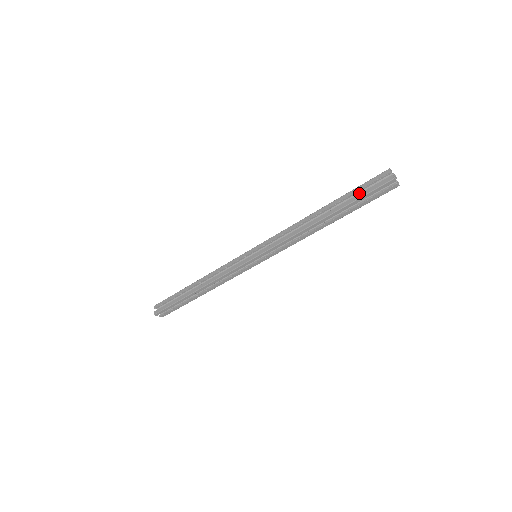
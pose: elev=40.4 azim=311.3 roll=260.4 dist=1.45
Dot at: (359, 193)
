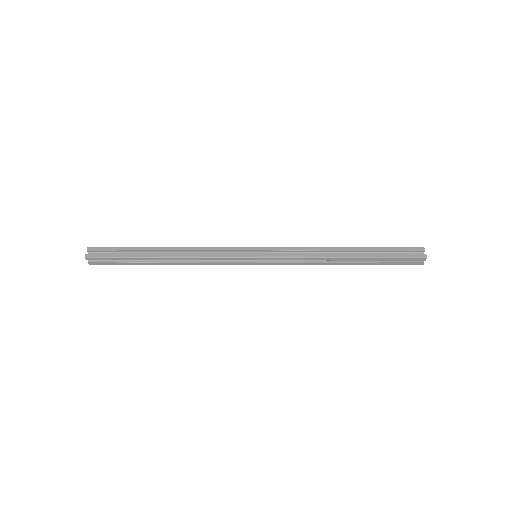
Dot at: occluded
